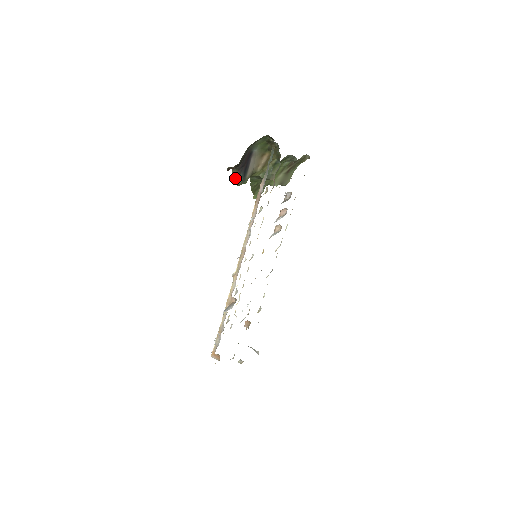
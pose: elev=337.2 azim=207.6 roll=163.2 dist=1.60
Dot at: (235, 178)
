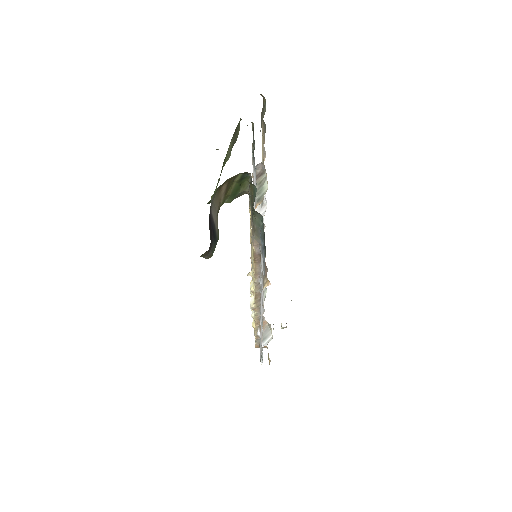
Dot at: (207, 256)
